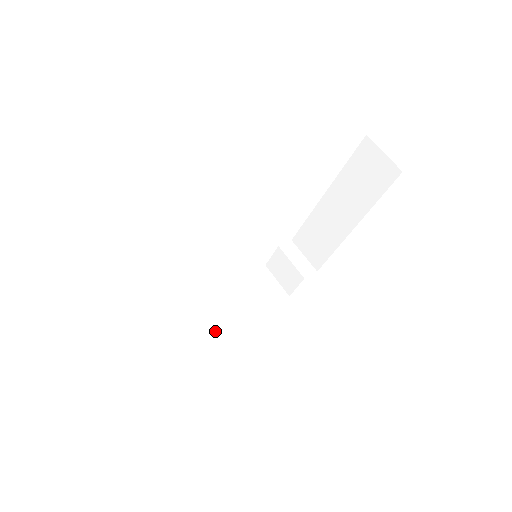
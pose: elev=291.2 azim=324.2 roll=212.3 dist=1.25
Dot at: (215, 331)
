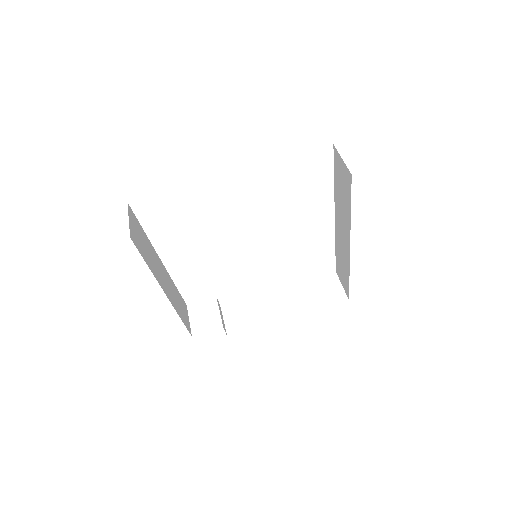
Dot at: (161, 283)
